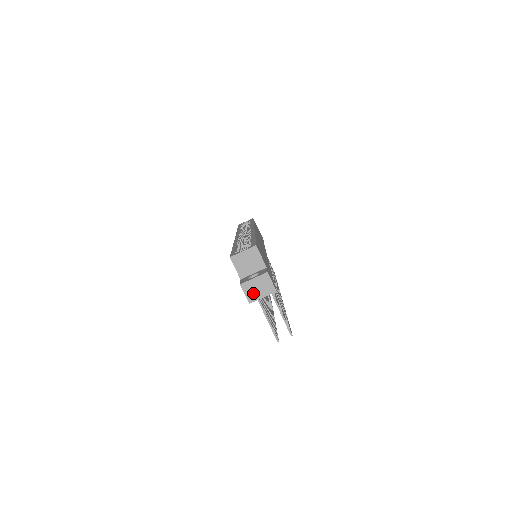
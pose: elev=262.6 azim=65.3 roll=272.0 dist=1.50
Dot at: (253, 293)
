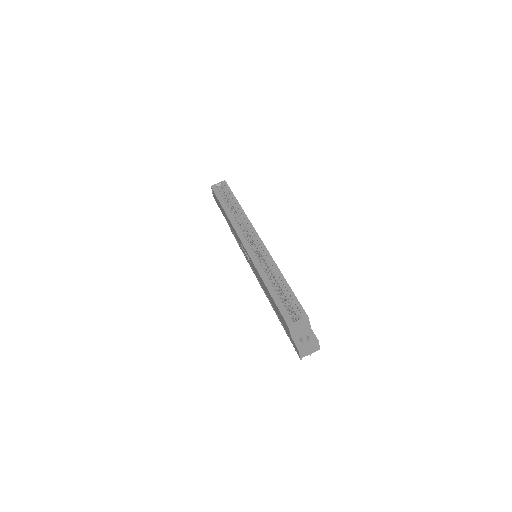
Dot at: (305, 353)
